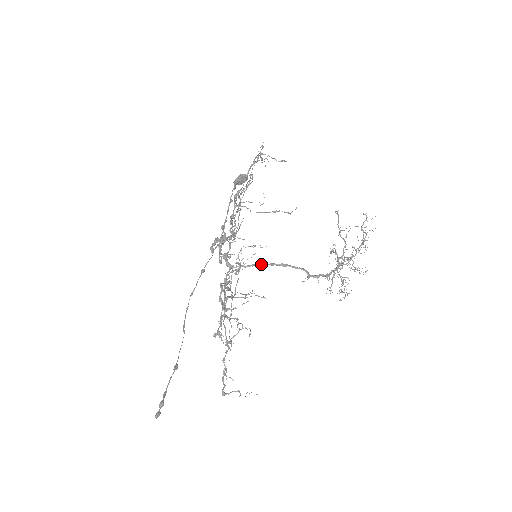
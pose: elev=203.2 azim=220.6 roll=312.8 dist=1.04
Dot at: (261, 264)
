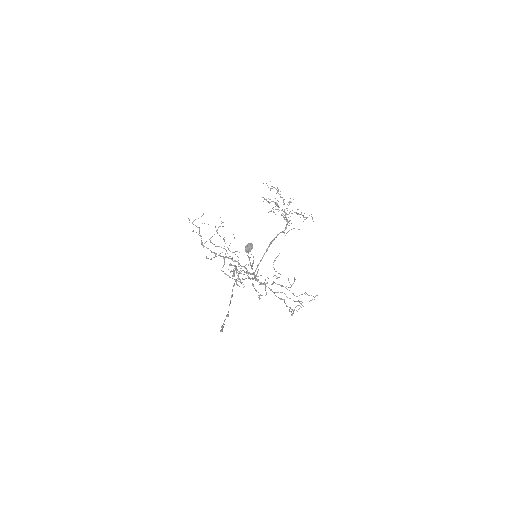
Dot at: (263, 256)
